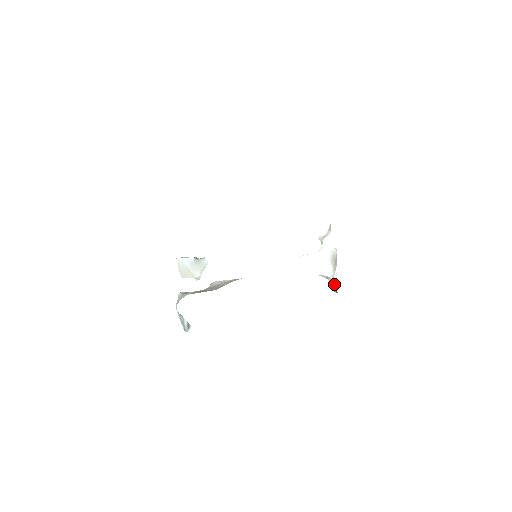
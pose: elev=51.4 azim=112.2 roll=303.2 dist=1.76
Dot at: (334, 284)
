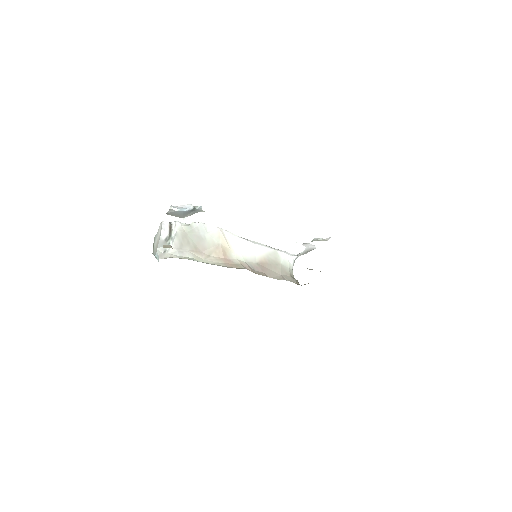
Dot at: occluded
